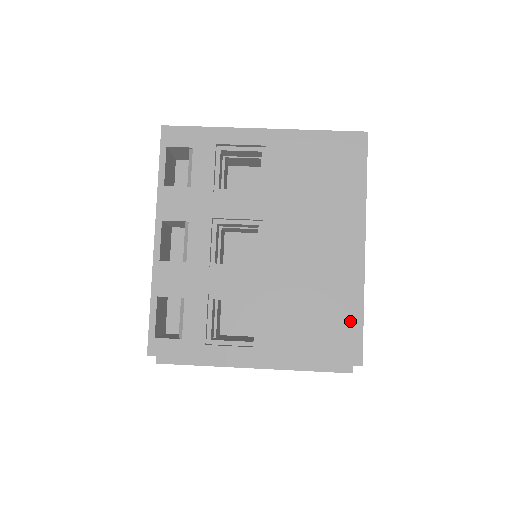
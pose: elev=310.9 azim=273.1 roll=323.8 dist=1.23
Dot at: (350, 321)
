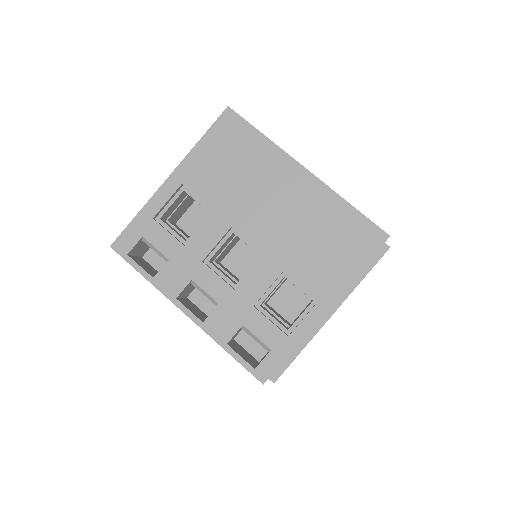
Dot at: (351, 220)
